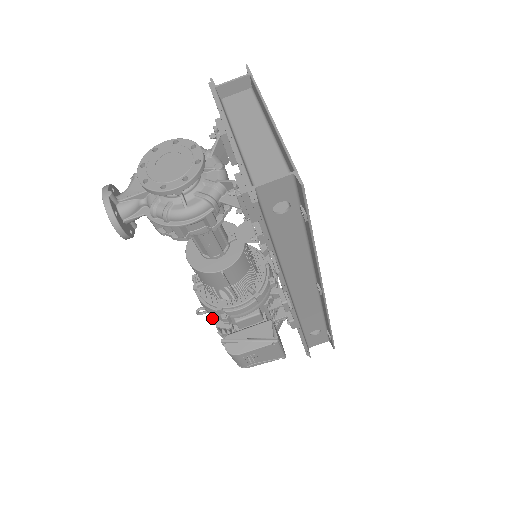
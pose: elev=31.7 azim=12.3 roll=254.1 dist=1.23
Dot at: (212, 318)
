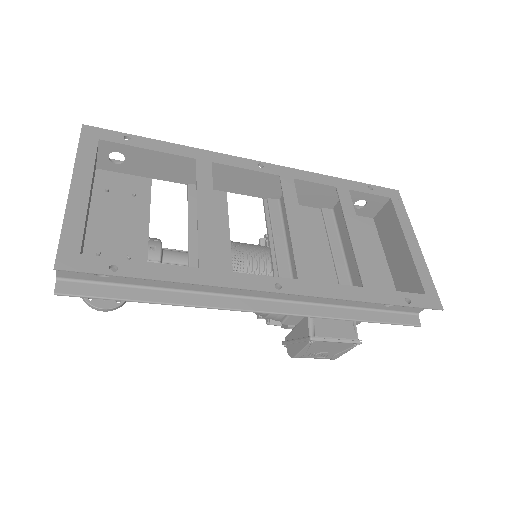
Dot at: occluded
